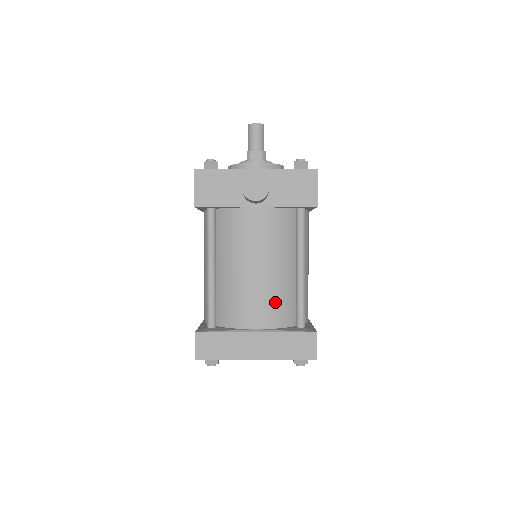
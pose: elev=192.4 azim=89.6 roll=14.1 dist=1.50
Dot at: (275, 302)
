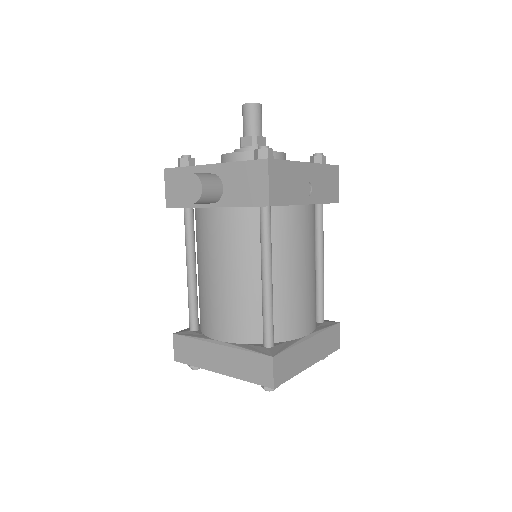
Dot at: (237, 314)
